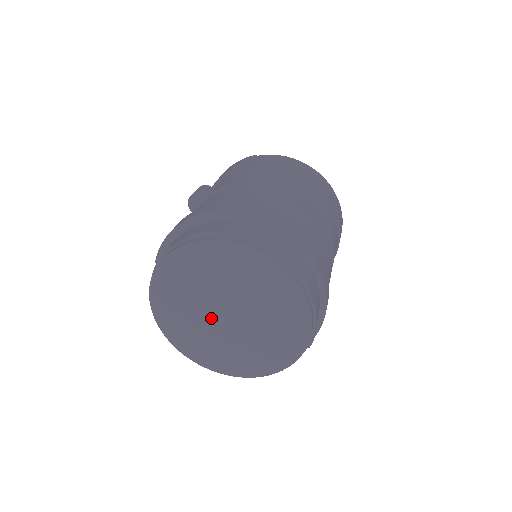
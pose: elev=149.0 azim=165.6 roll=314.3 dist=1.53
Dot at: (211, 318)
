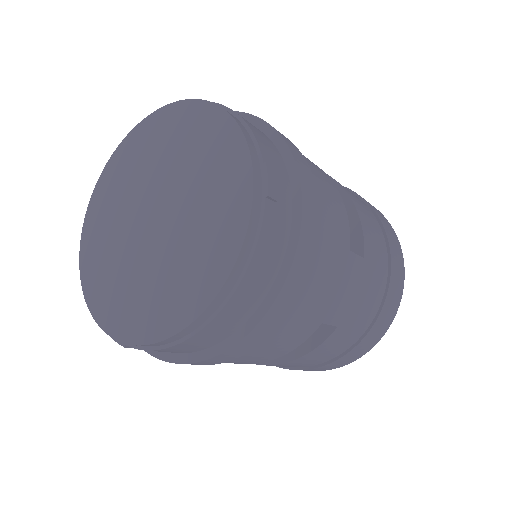
Dot at: (137, 239)
